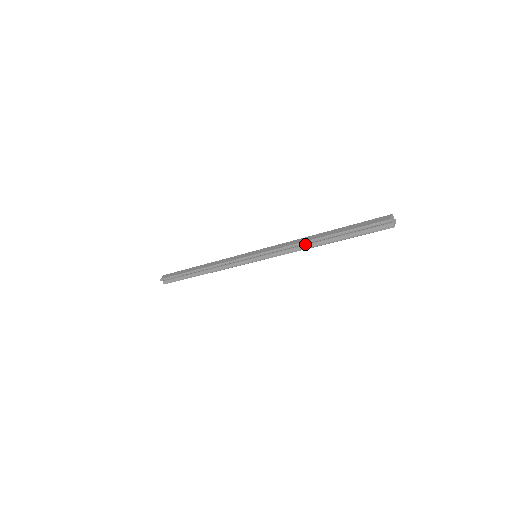
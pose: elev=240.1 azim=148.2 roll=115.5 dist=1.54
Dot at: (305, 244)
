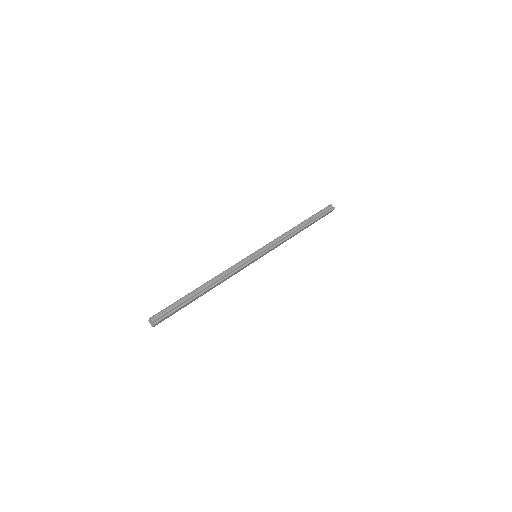
Dot at: (291, 232)
